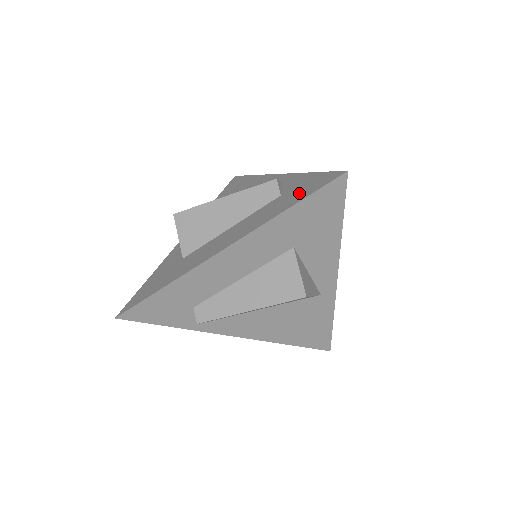
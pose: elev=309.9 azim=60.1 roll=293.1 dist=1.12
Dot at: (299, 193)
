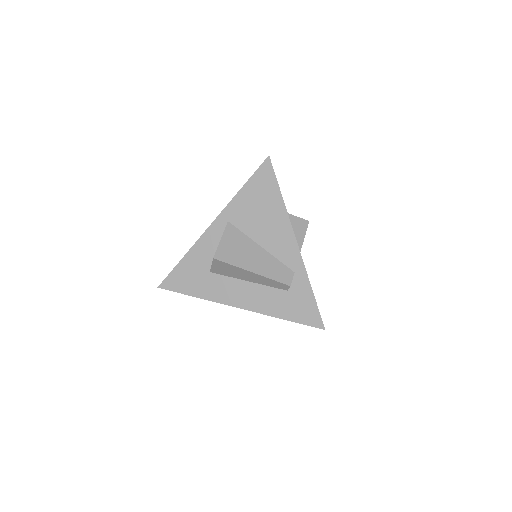
Dot at: (297, 310)
